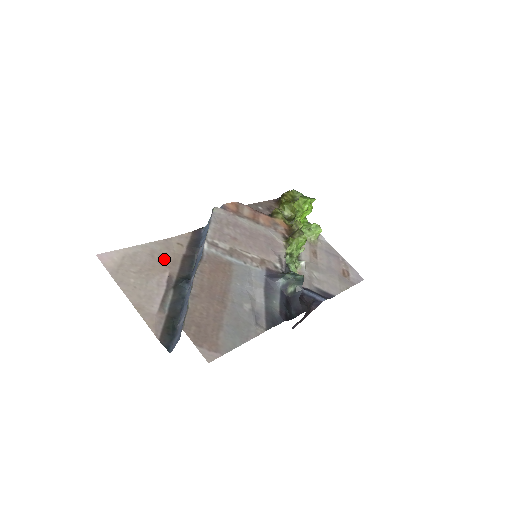
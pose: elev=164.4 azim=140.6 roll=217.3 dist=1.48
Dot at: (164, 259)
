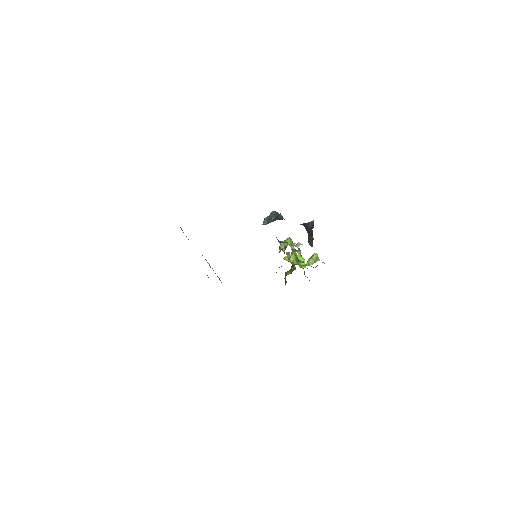
Dot at: occluded
